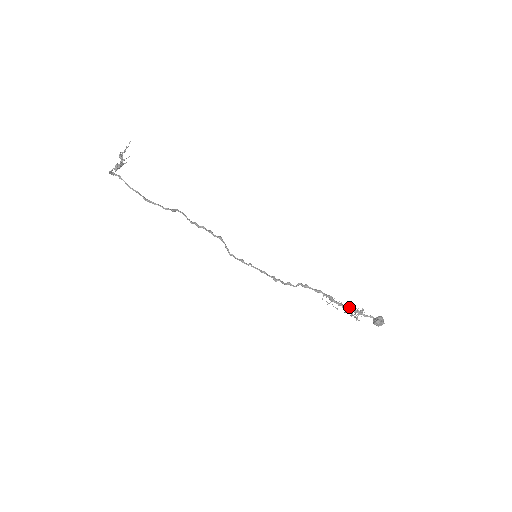
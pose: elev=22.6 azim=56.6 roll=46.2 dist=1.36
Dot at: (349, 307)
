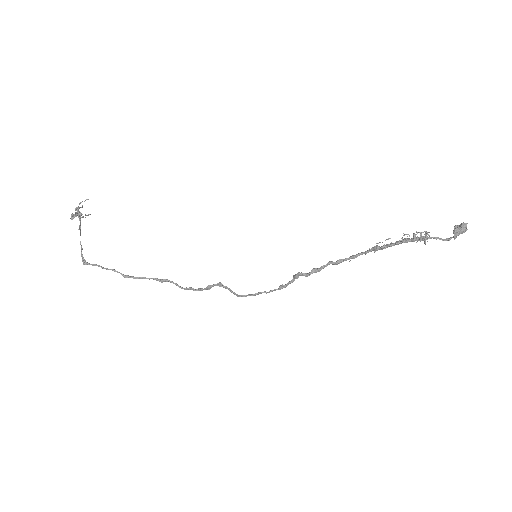
Dot at: (404, 238)
